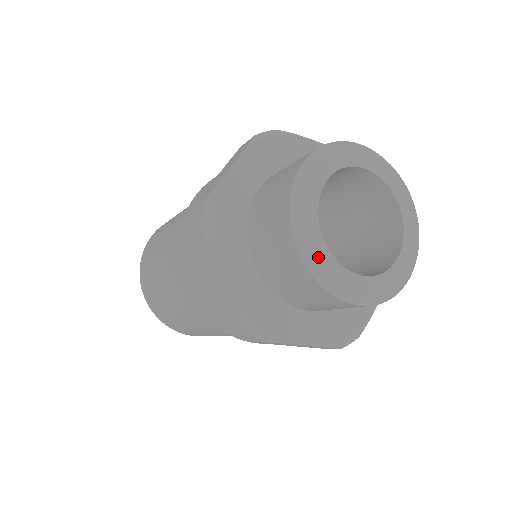
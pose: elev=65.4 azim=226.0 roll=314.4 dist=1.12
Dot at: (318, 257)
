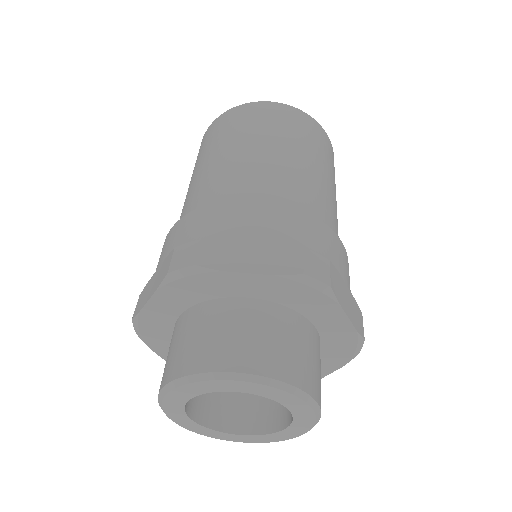
Dot at: (190, 427)
